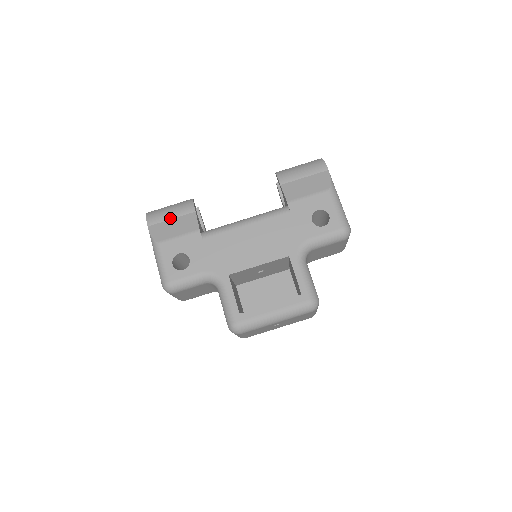
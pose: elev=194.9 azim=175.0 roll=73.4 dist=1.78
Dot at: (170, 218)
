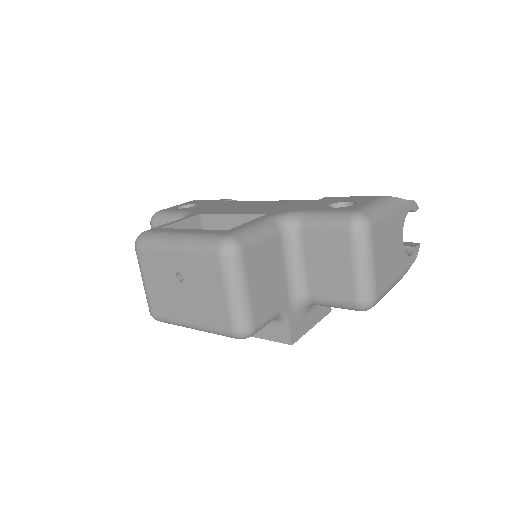
Dot at: occluded
